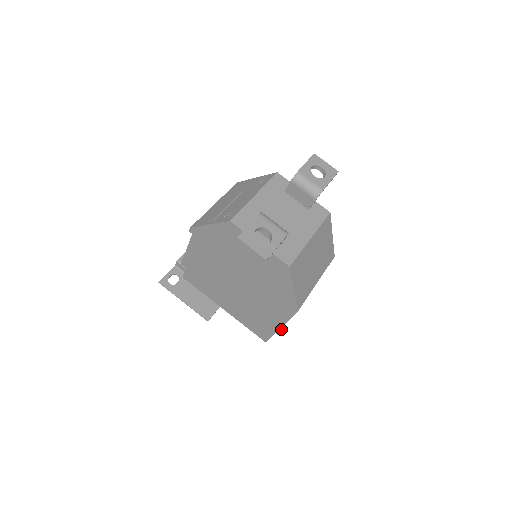
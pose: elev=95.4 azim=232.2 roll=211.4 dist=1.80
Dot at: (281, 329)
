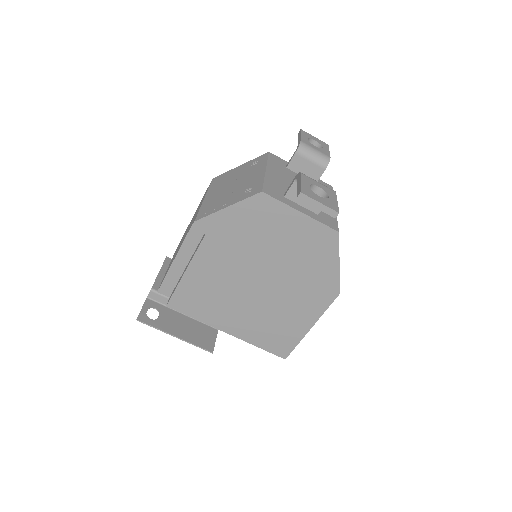
Dot at: occluded
